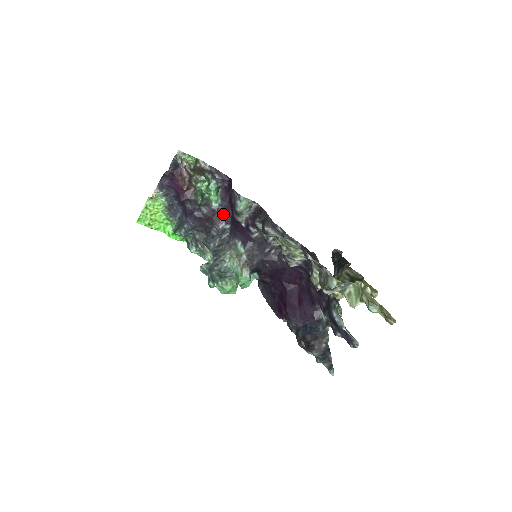
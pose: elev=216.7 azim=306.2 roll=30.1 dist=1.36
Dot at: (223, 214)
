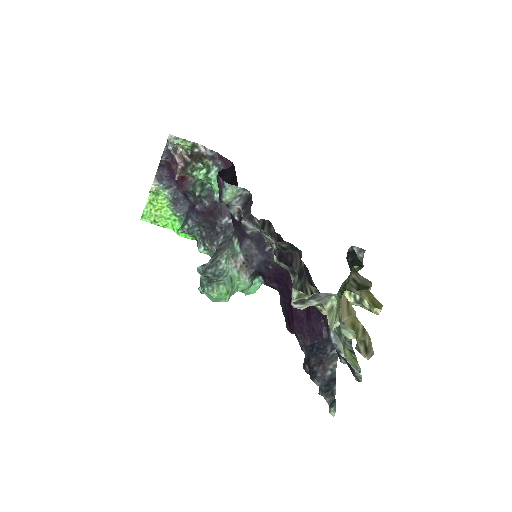
Dot at: (225, 206)
